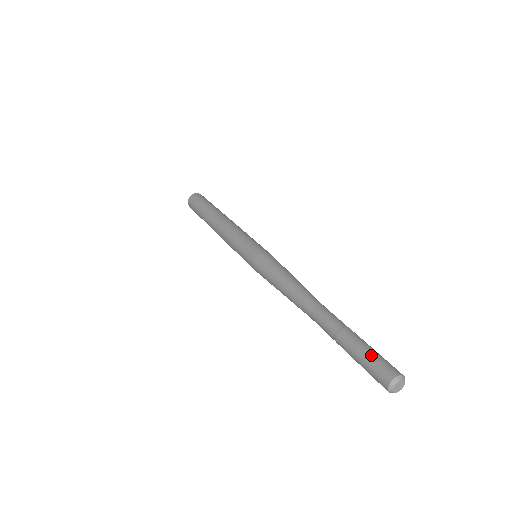
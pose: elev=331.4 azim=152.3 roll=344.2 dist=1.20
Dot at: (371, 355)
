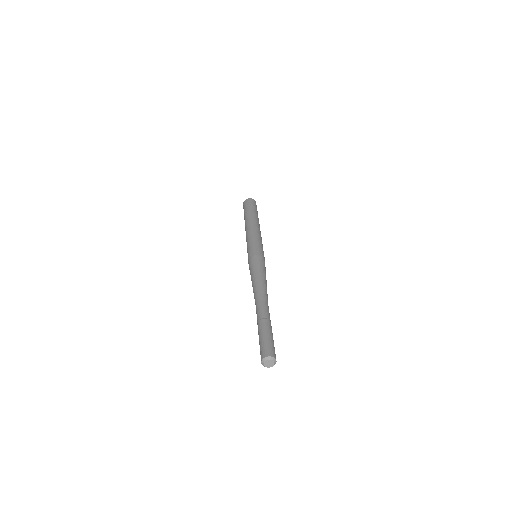
Dot at: (268, 339)
